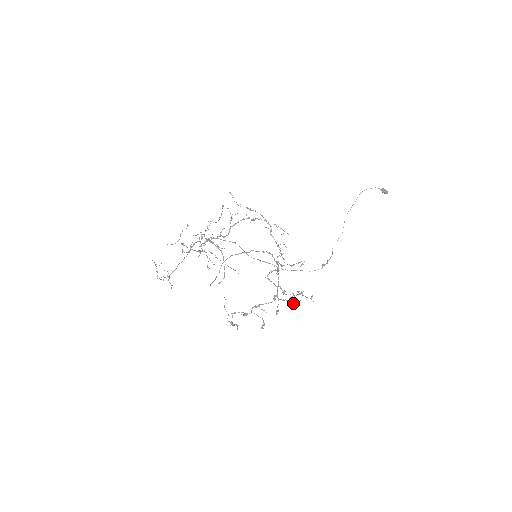
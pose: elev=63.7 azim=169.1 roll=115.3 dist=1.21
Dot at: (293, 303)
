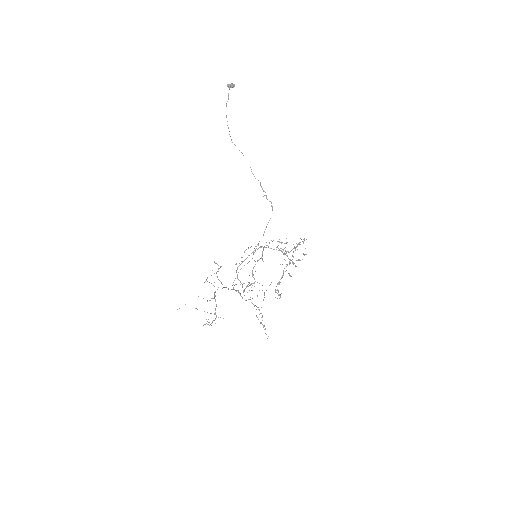
Dot at: occluded
